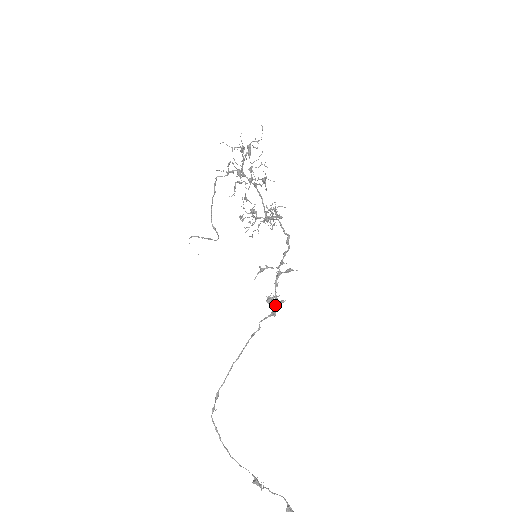
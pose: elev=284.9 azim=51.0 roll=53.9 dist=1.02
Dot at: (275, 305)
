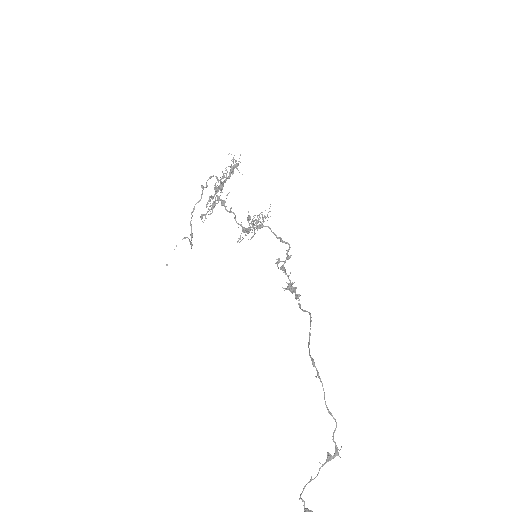
Dot at: (294, 290)
